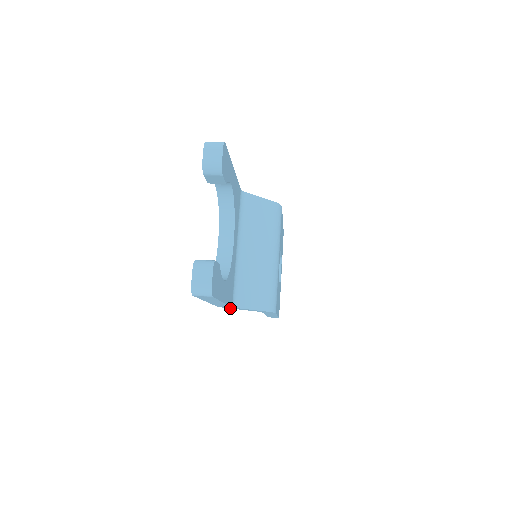
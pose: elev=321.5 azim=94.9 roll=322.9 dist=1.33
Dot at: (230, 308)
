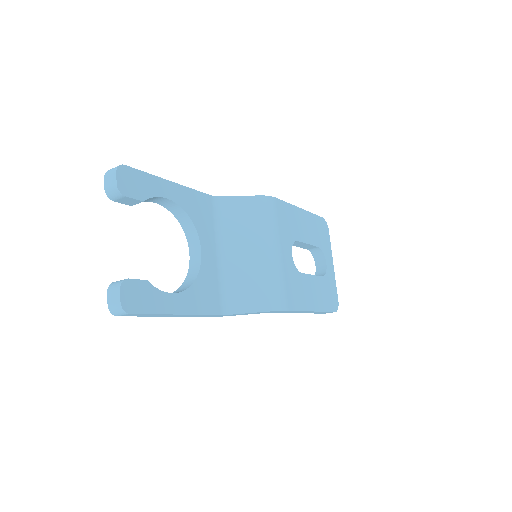
Dot at: (230, 315)
